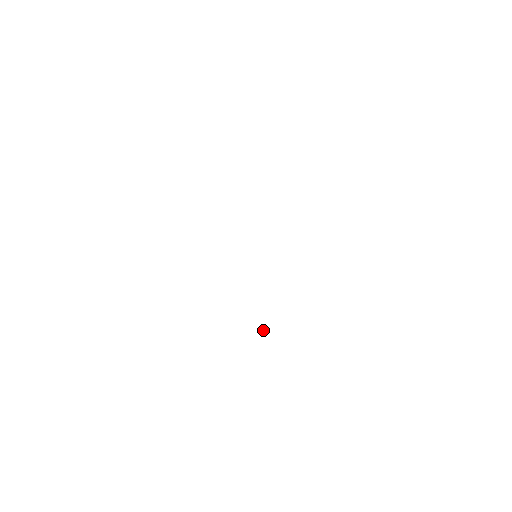
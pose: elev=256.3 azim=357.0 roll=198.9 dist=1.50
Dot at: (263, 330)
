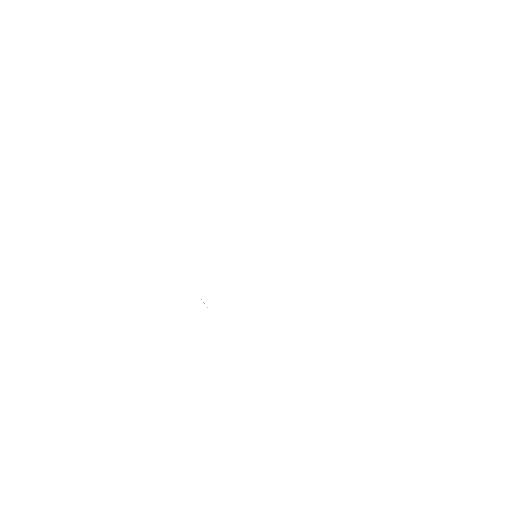
Dot at: occluded
